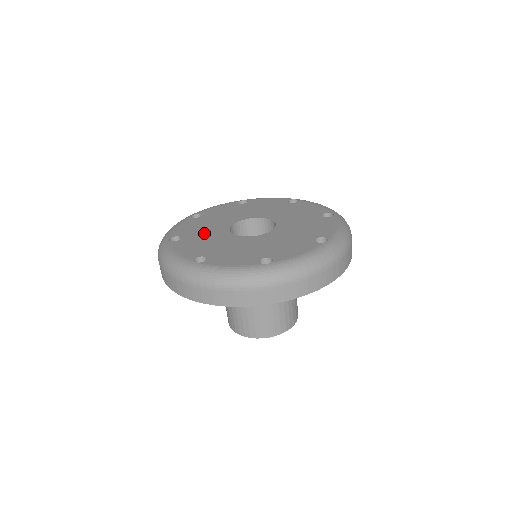
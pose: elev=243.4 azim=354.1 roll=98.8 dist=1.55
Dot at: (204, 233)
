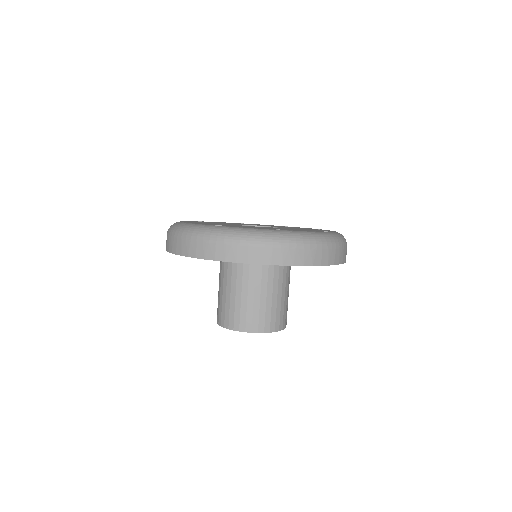
Dot at: occluded
